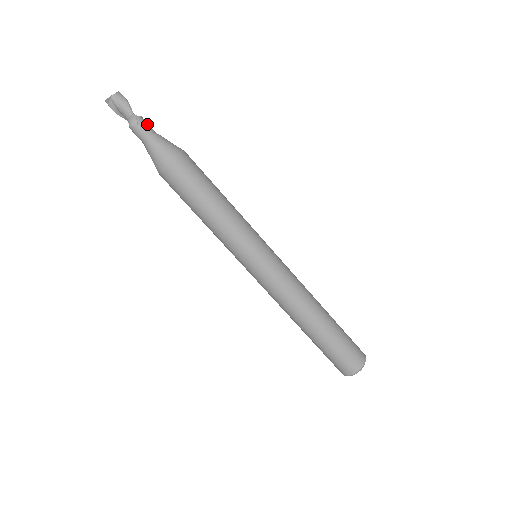
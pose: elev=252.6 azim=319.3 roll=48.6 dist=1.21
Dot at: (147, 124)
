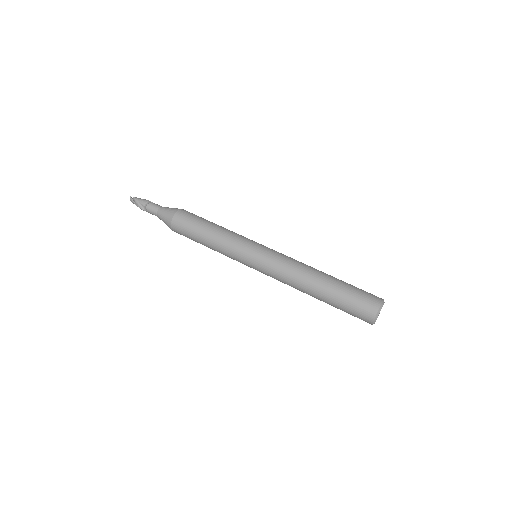
Dot at: occluded
